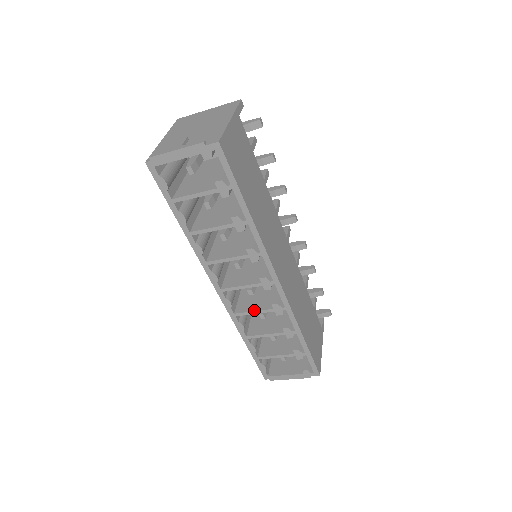
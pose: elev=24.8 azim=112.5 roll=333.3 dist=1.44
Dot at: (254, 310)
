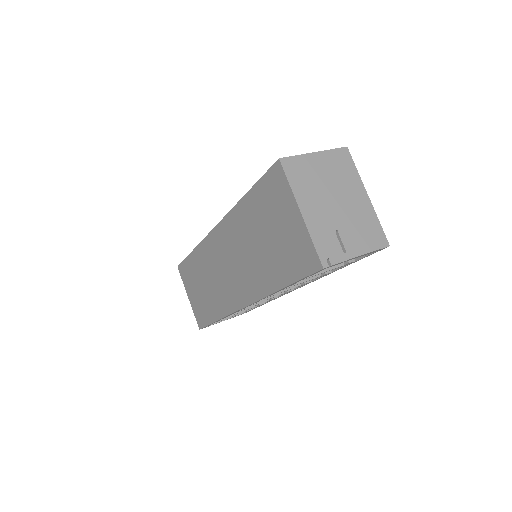
Dot at: (253, 305)
